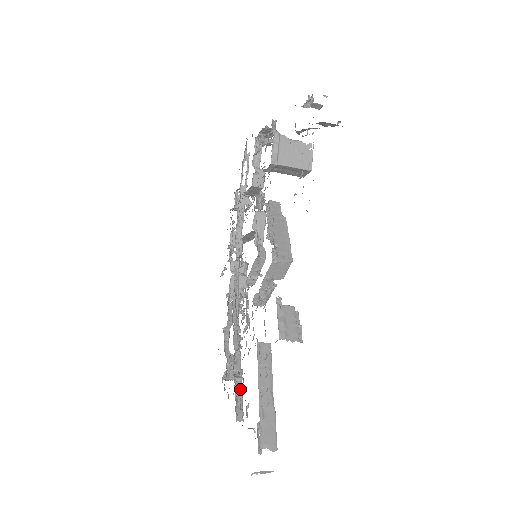
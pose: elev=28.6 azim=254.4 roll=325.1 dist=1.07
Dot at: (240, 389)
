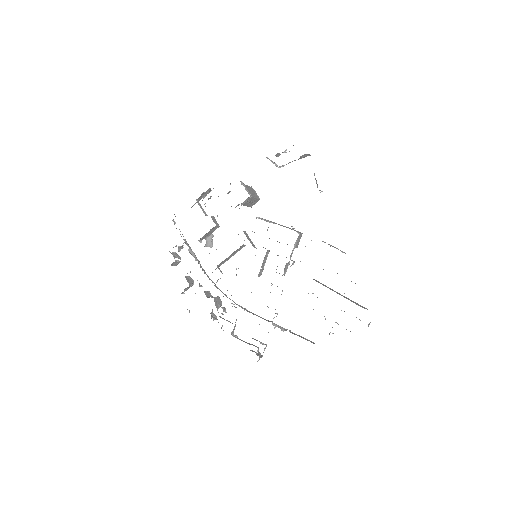
Dot at: (295, 334)
